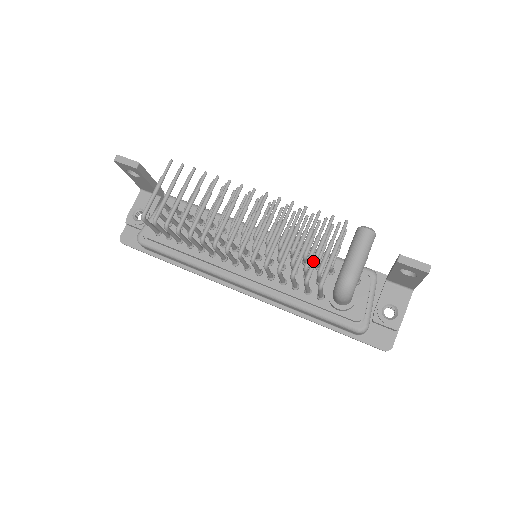
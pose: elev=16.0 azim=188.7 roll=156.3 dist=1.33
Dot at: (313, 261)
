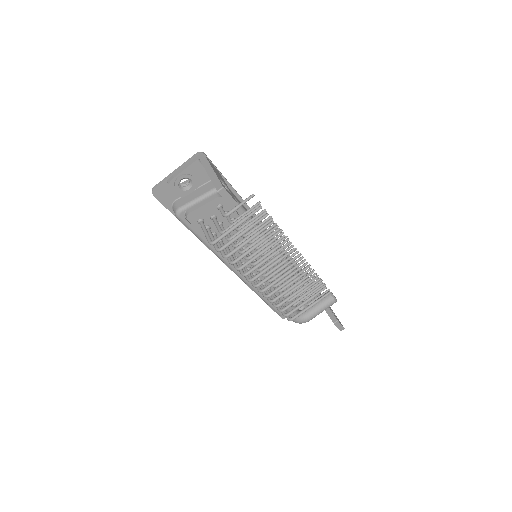
Dot at: (297, 309)
